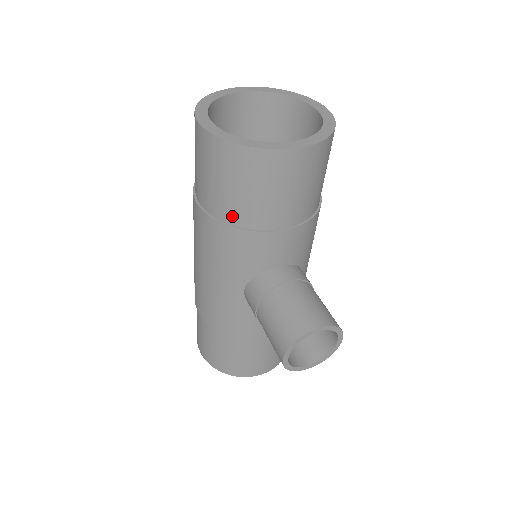
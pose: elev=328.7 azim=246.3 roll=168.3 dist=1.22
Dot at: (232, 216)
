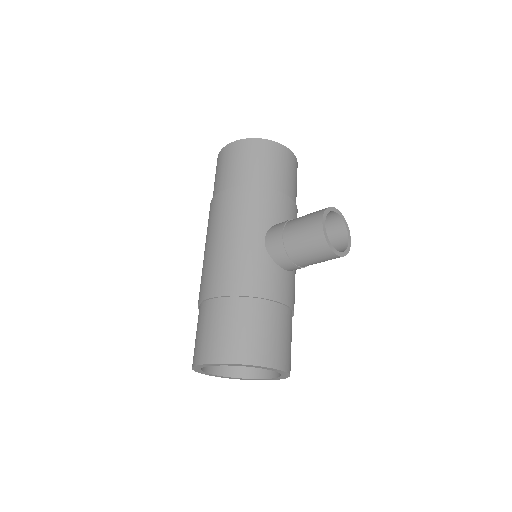
Dot at: (255, 180)
